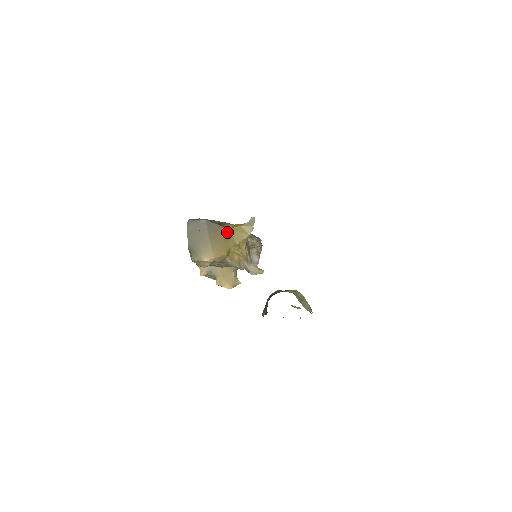
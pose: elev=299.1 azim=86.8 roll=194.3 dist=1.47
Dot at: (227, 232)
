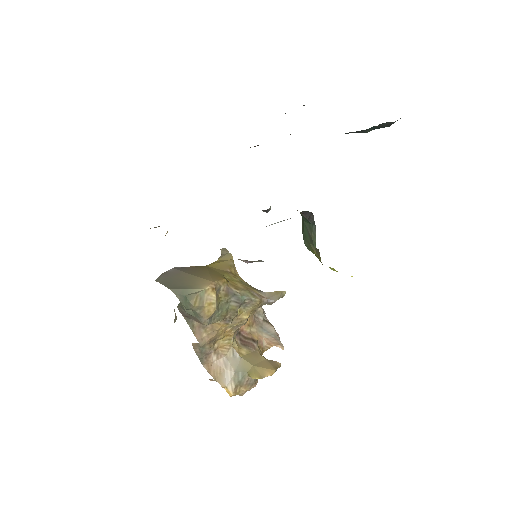
Dot at: (207, 268)
